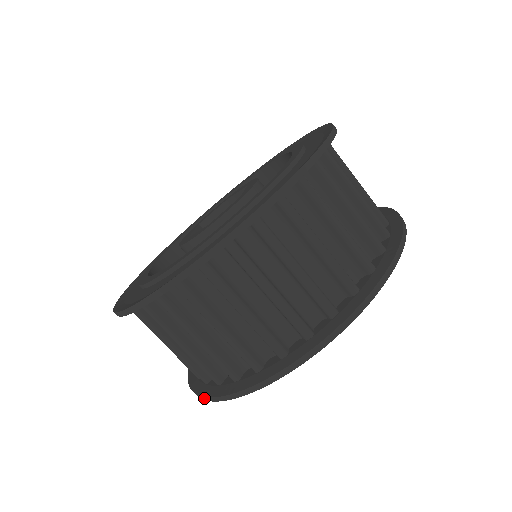
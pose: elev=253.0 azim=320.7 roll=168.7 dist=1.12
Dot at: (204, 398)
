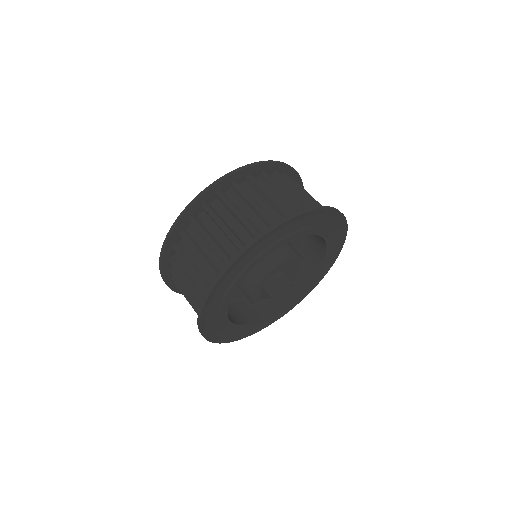
Dot at: (198, 321)
